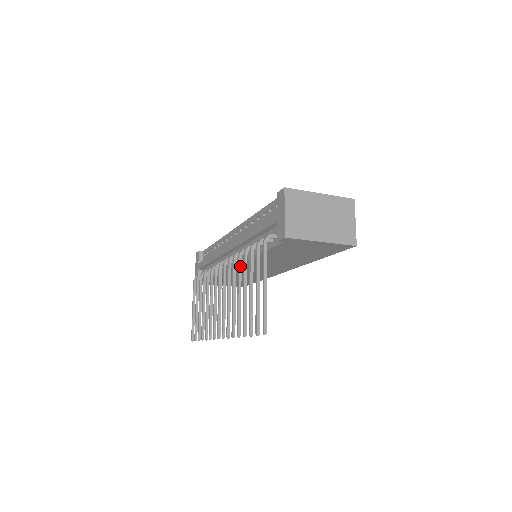
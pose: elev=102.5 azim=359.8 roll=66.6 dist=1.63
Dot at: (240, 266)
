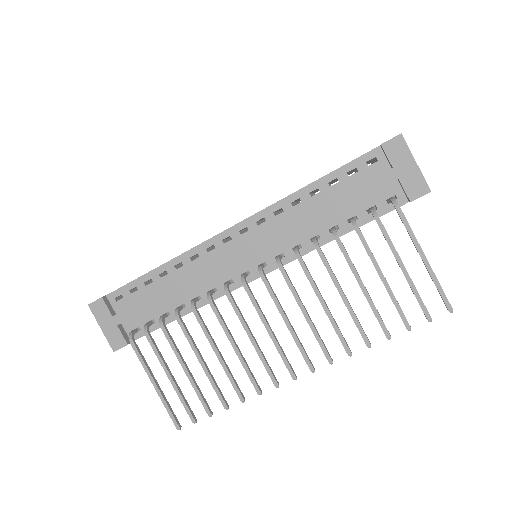
Dot at: (327, 261)
